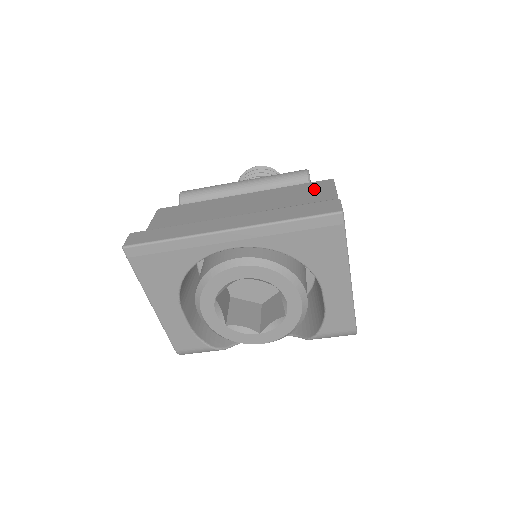
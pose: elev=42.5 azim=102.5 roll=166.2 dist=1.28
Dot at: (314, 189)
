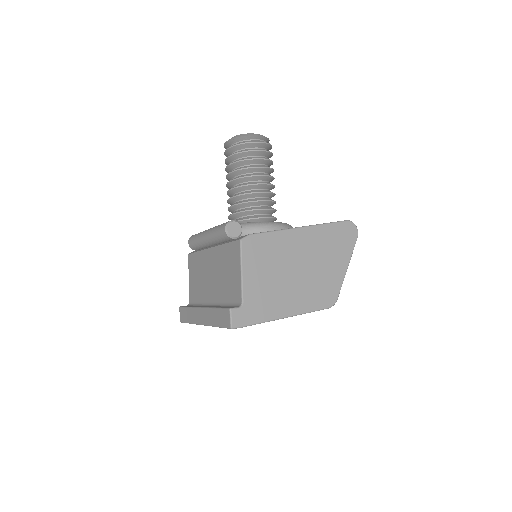
Dot at: (233, 257)
